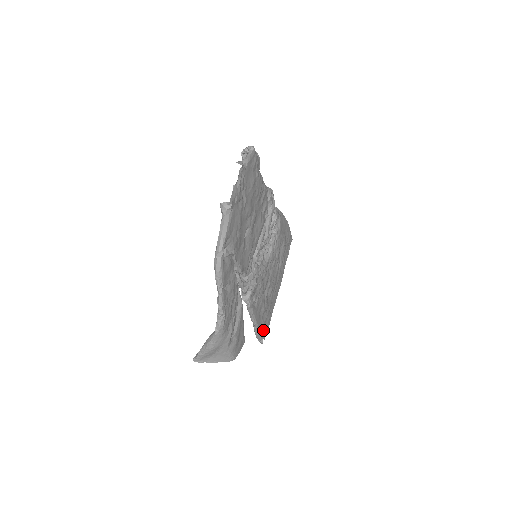
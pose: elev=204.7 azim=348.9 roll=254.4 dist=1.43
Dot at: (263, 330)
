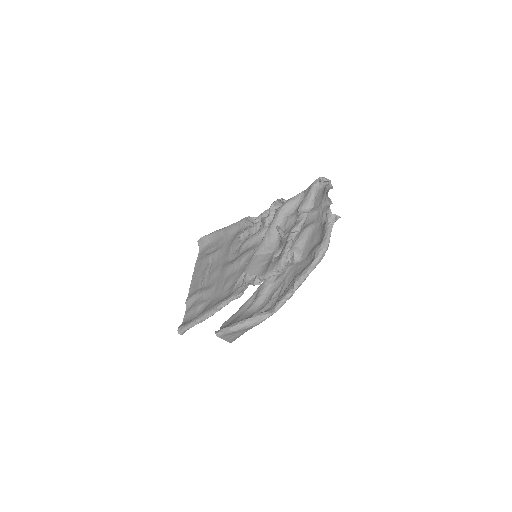
Dot at: occluded
